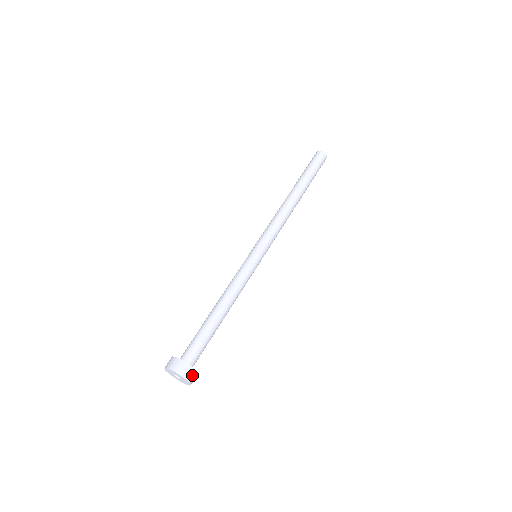
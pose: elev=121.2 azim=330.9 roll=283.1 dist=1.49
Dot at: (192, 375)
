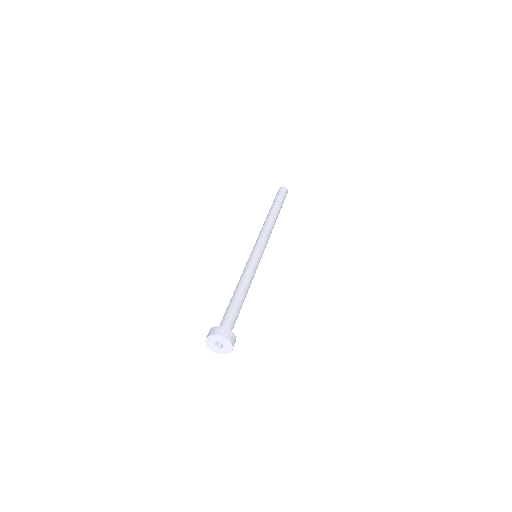
Dot at: (229, 334)
